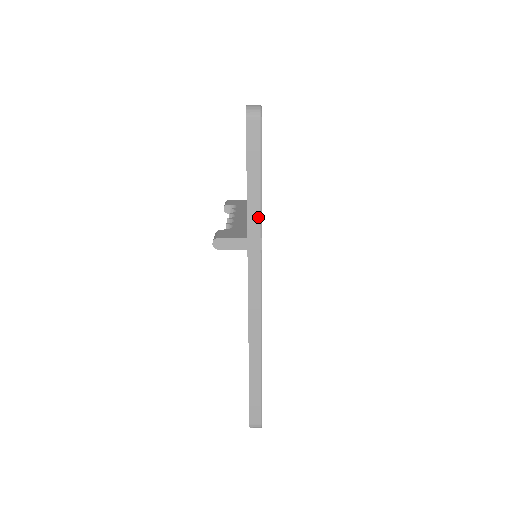
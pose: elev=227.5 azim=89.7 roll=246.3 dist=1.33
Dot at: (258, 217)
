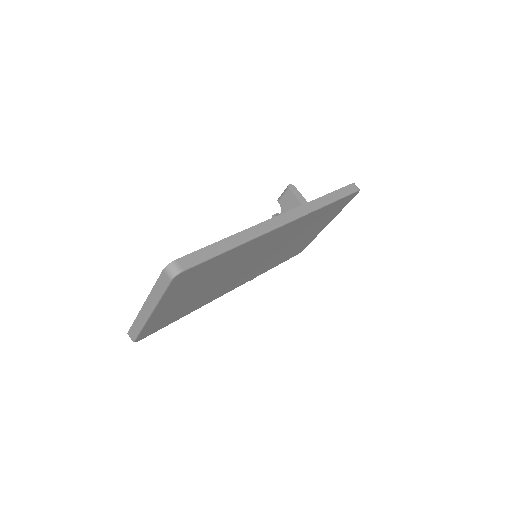
Dot at: (322, 204)
